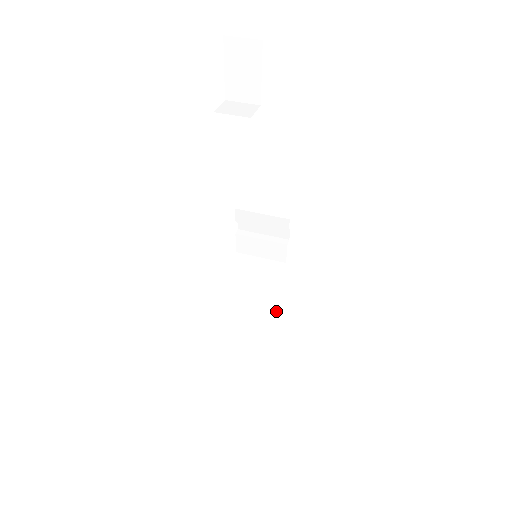
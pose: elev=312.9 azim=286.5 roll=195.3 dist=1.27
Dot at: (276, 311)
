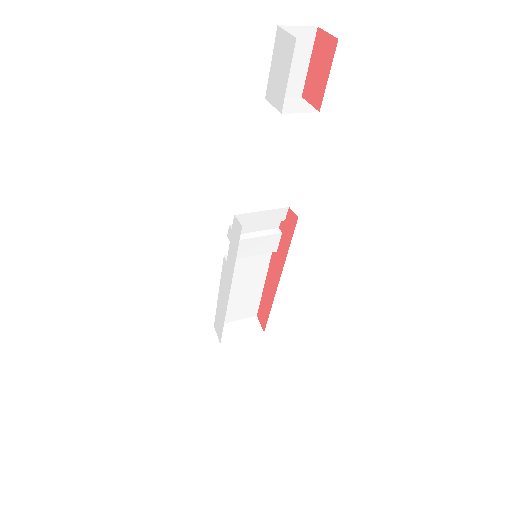
Dot at: (254, 304)
